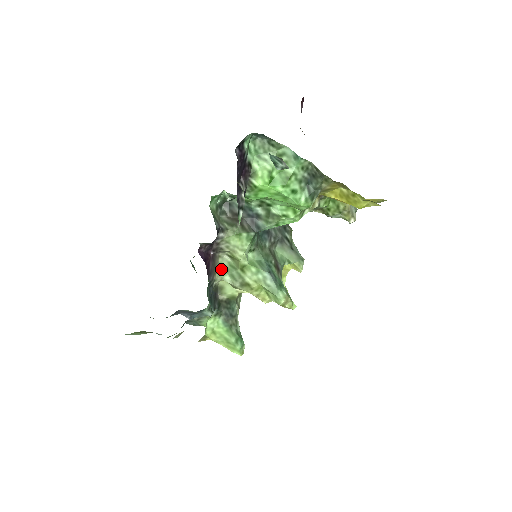
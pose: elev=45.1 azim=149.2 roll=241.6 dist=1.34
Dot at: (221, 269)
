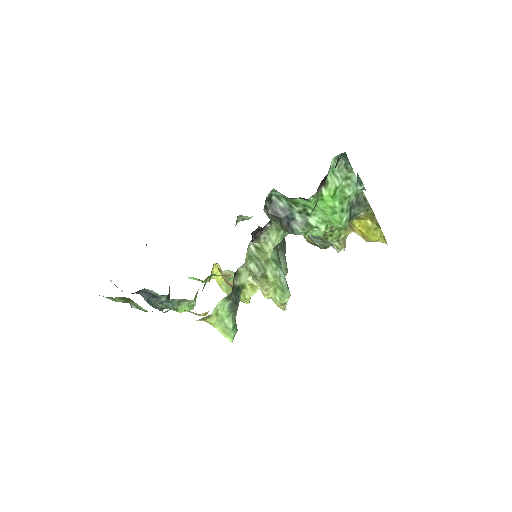
Dot at: (248, 256)
